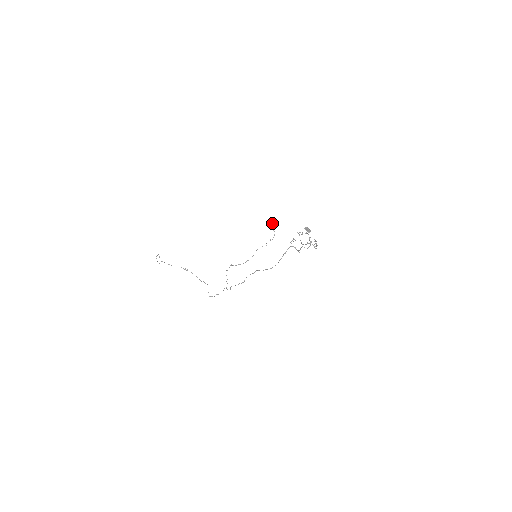
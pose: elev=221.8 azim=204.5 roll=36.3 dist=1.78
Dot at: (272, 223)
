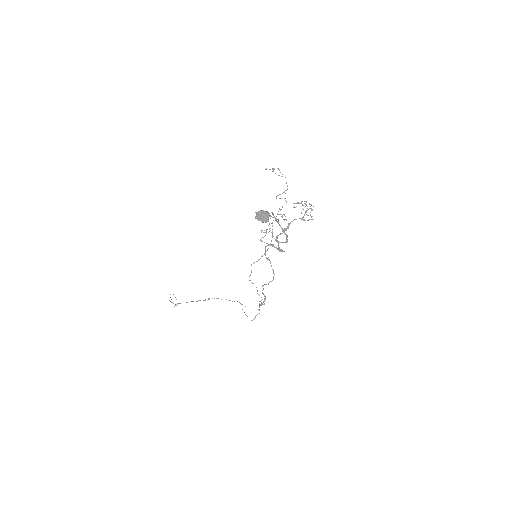
Dot at: (272, 168)
